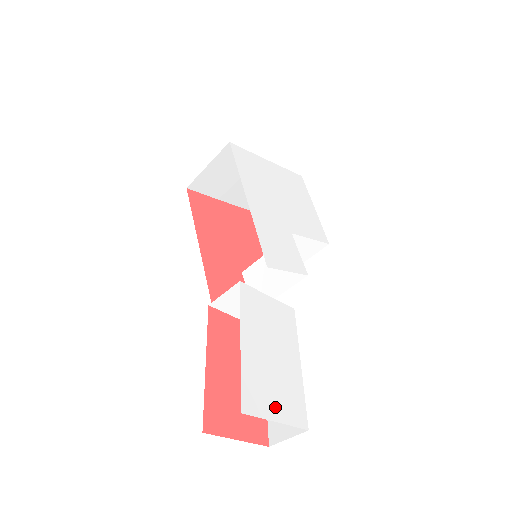
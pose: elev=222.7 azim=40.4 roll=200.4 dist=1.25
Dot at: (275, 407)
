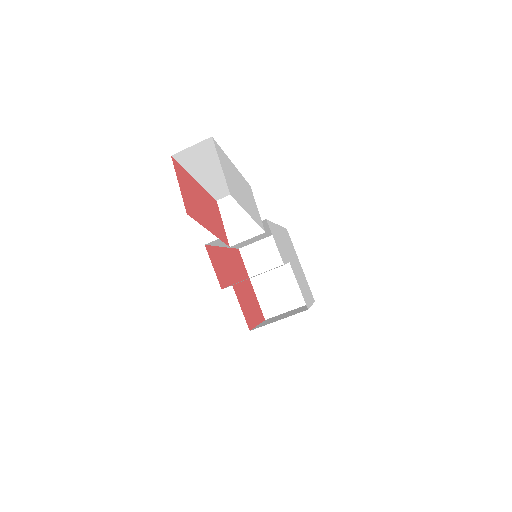
Dot at: (225, 170)
